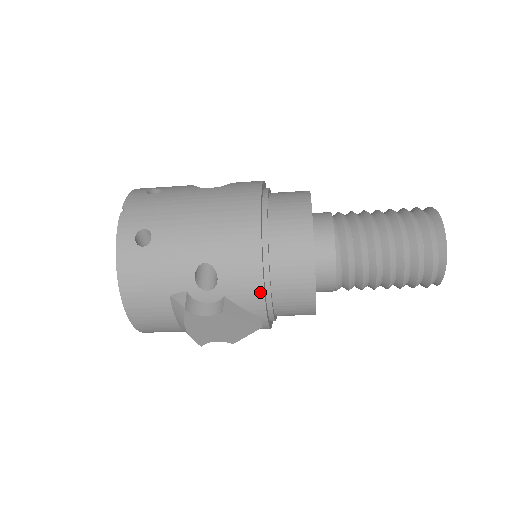
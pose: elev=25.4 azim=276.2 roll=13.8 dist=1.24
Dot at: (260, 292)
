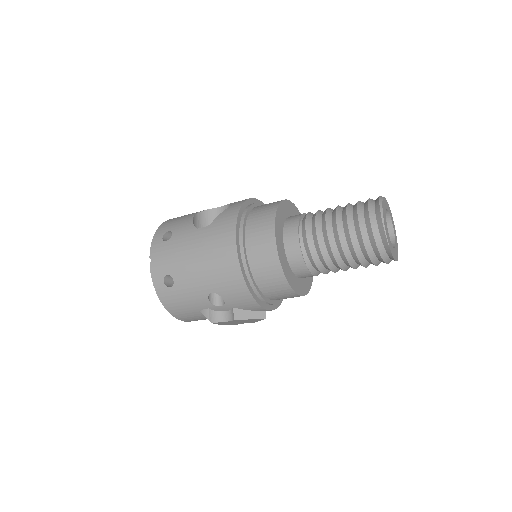
Dot at: (254, 303)
